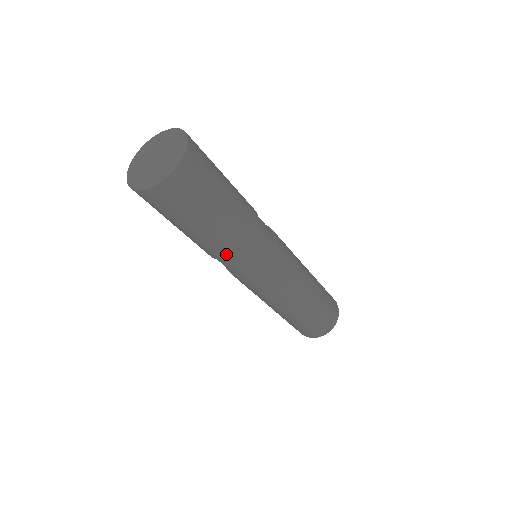
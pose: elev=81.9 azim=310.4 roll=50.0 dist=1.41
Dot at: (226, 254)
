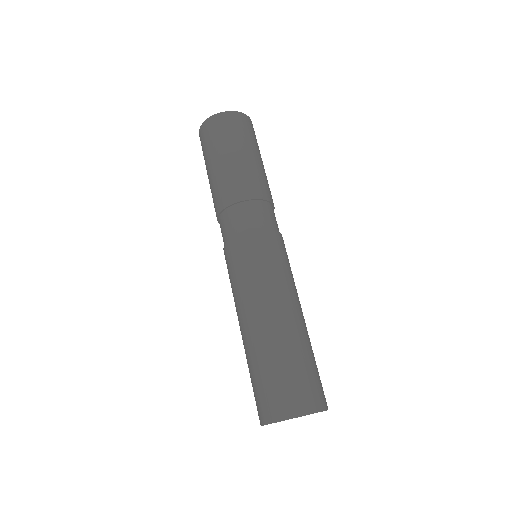
Dot at: (230, 198)
